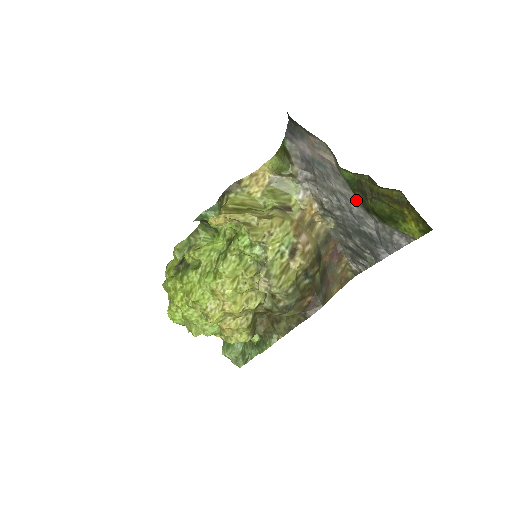
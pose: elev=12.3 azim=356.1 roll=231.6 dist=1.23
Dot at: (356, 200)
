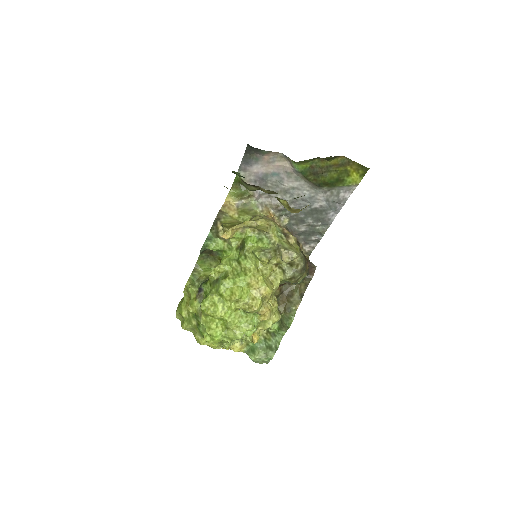
Dot at: (307, 185)
